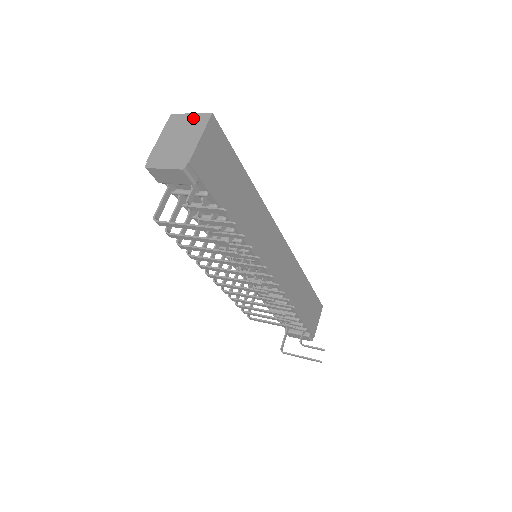
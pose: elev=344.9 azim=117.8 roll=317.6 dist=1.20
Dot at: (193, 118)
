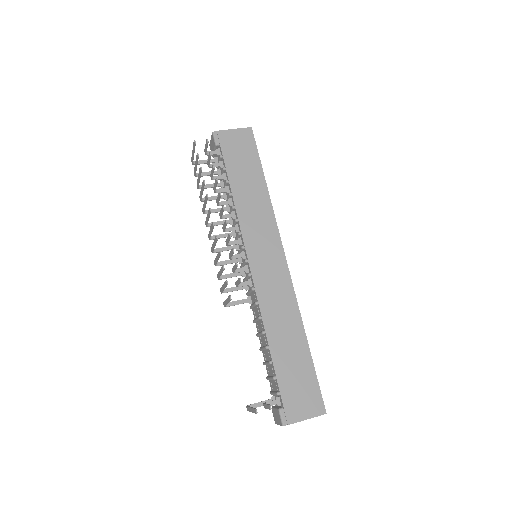
Dot at: occluded
